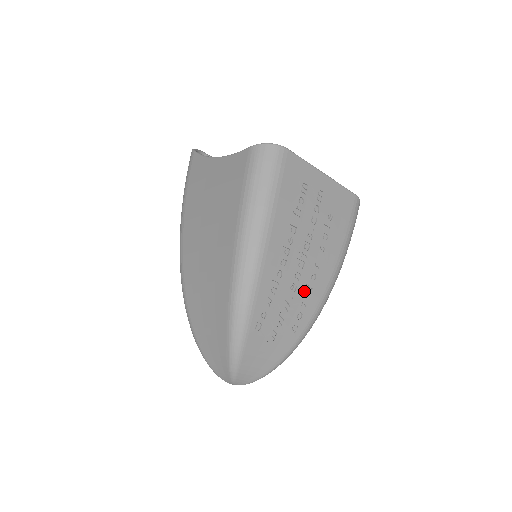
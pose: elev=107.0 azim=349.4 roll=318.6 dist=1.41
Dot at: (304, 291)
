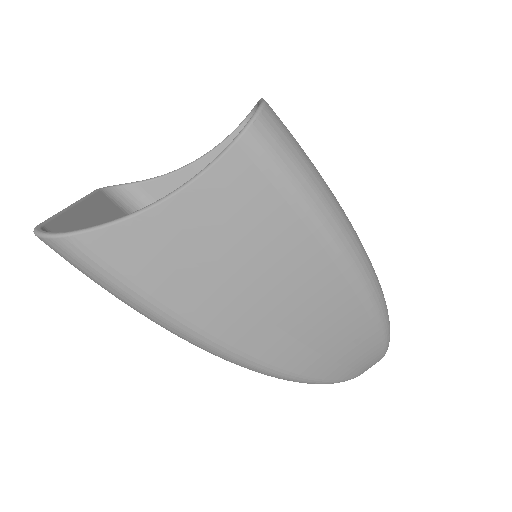
Dot at: occluded
